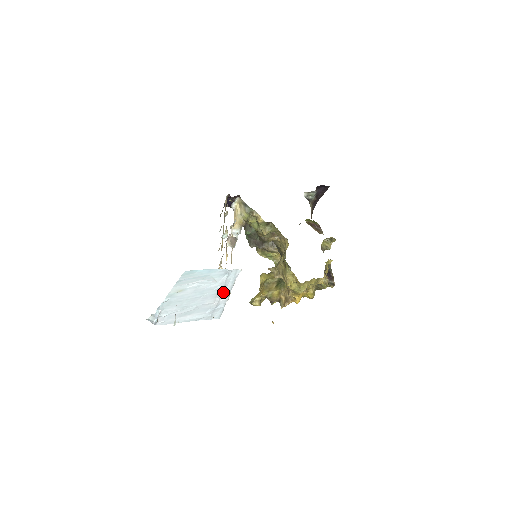
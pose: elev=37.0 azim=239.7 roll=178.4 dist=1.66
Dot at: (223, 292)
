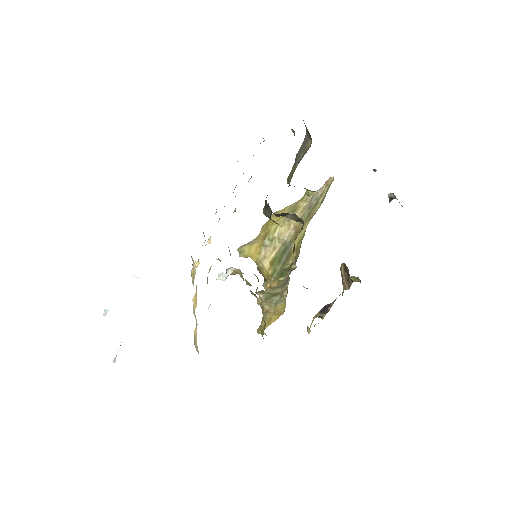
Dot at: occluded
